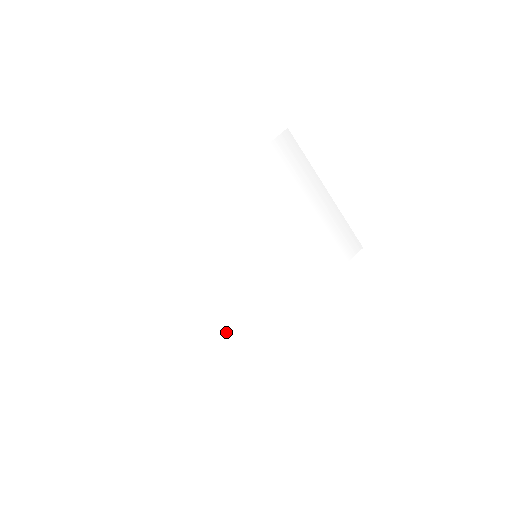
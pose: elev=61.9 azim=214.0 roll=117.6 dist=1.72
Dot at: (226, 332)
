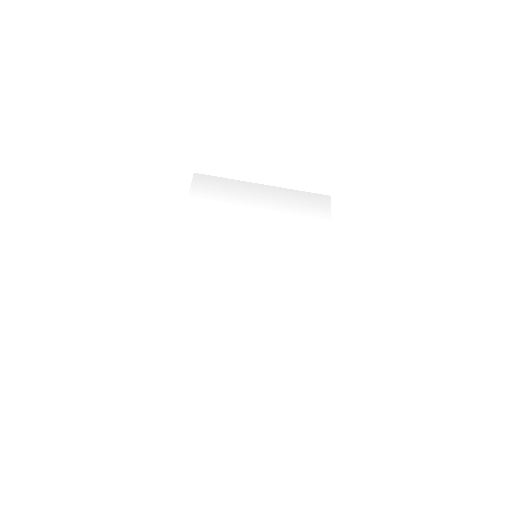
Dot at: (294, 326)
